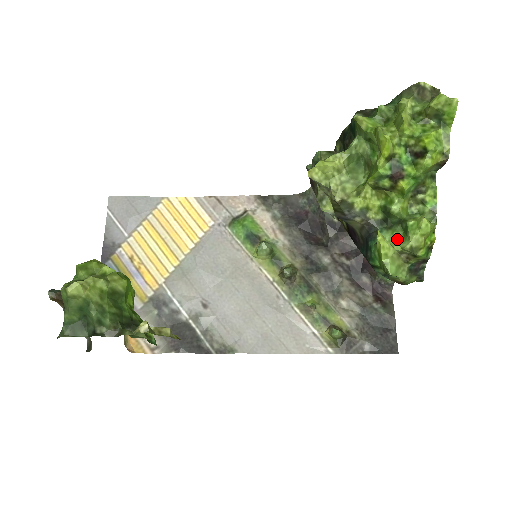
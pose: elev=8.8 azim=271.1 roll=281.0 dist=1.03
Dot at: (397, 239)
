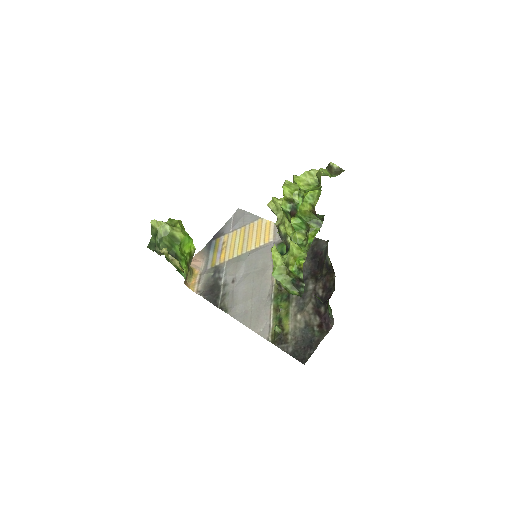
Dot at: occluded
